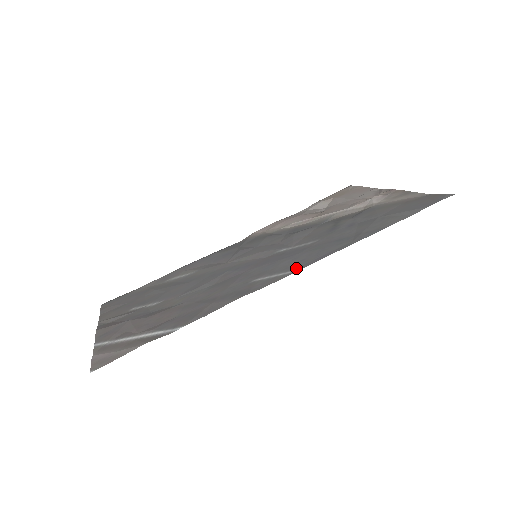
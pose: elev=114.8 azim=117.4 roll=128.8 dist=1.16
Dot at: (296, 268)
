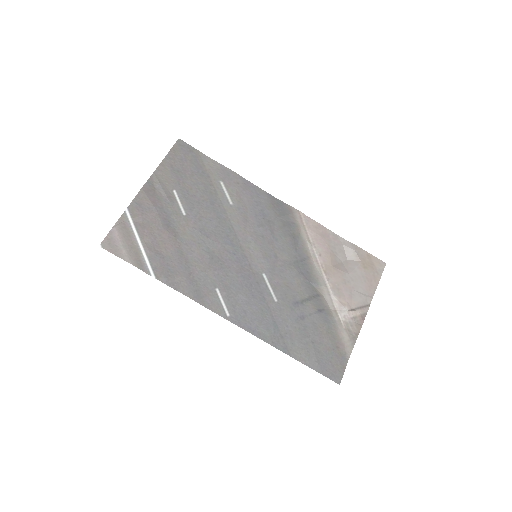
Dot at: (233, 316)
